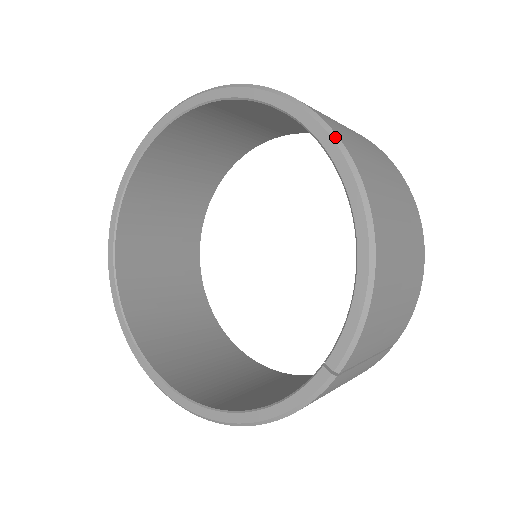
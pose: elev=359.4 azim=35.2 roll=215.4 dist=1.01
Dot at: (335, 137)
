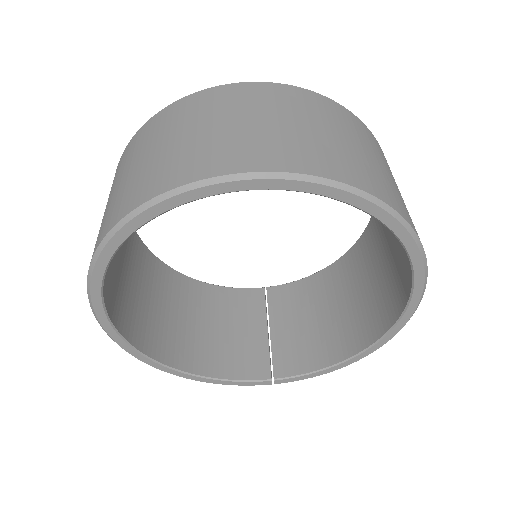
Dot at: occluded
